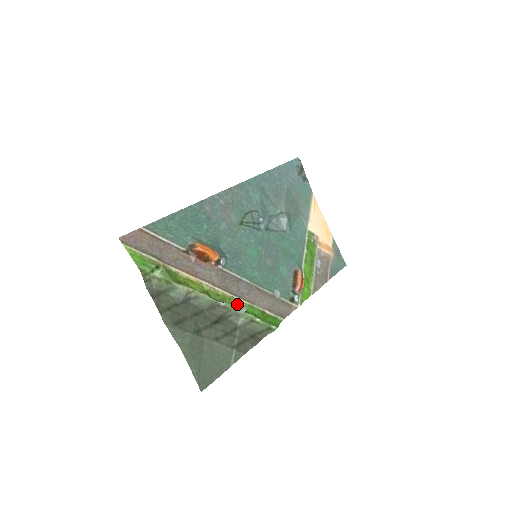
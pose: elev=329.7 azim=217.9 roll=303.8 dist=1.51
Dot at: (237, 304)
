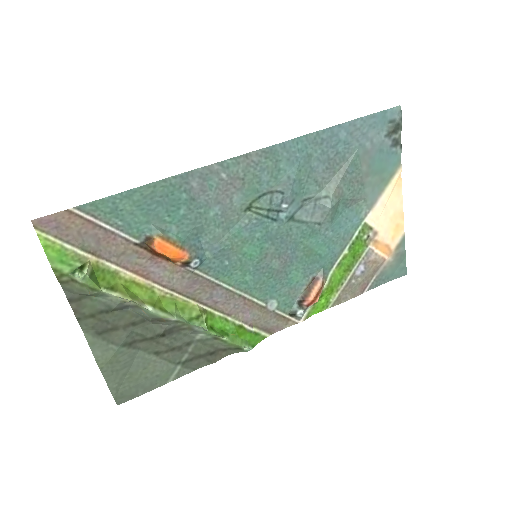
Dot at: (197, 321)
